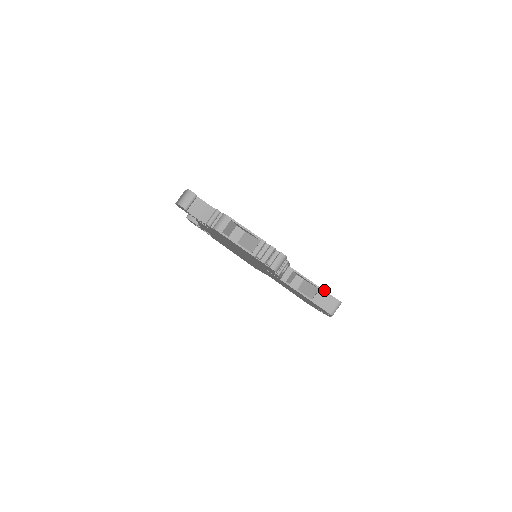
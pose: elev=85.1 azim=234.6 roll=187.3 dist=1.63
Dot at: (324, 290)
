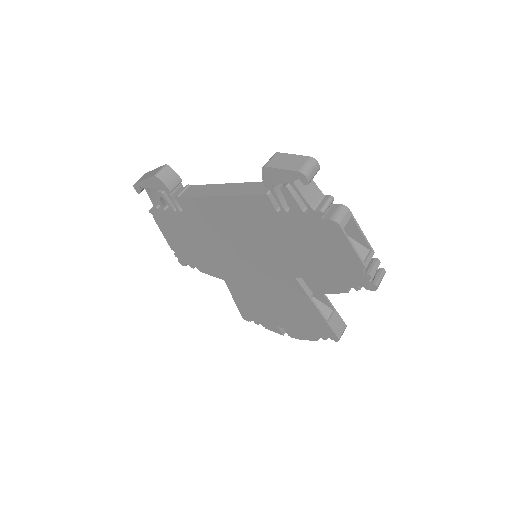
Dot at: occluded
